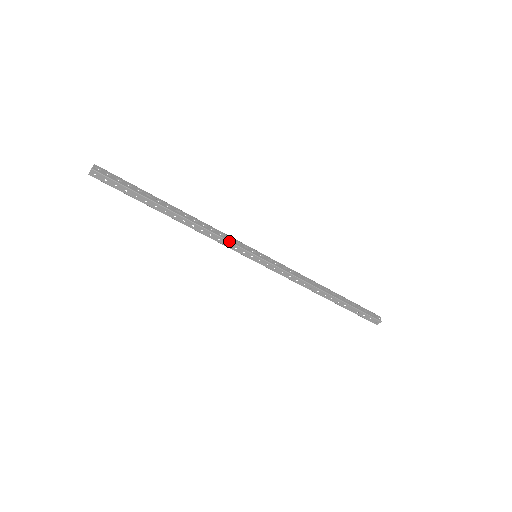
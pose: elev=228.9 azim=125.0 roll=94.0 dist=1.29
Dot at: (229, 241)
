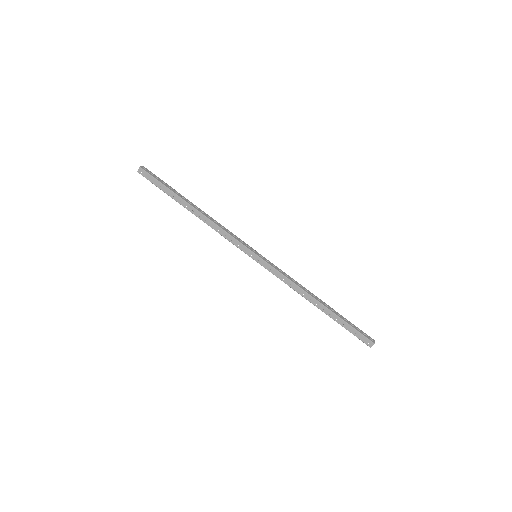
Dot at: (234, 237)
